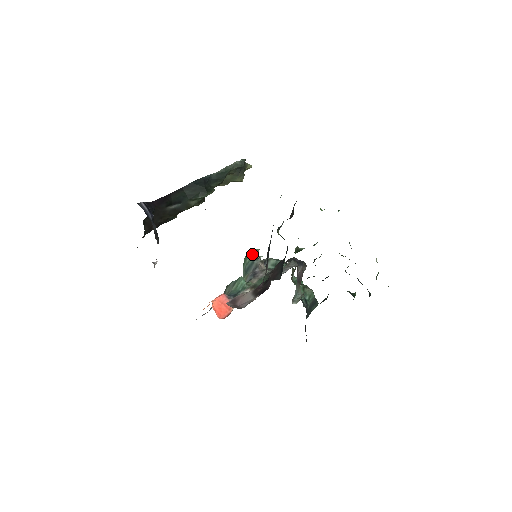
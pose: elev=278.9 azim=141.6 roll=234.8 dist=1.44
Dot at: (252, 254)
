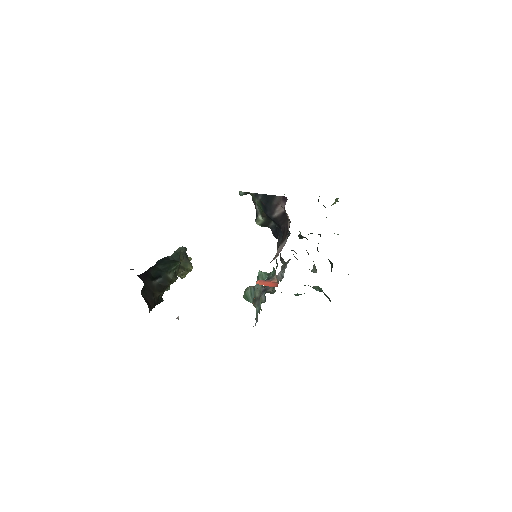
Dot at: (248, 288)
